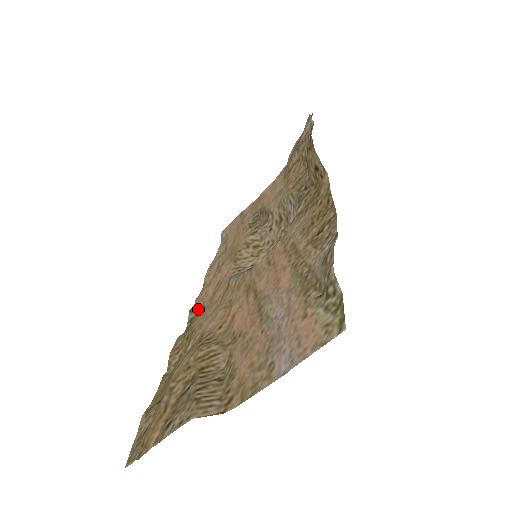
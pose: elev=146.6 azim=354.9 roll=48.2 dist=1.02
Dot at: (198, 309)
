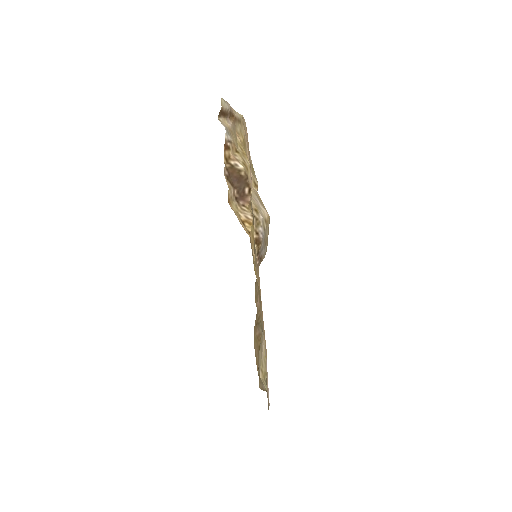
Dot at: occluded
